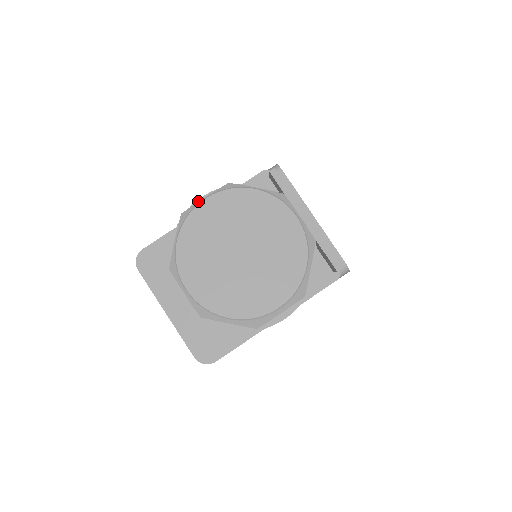
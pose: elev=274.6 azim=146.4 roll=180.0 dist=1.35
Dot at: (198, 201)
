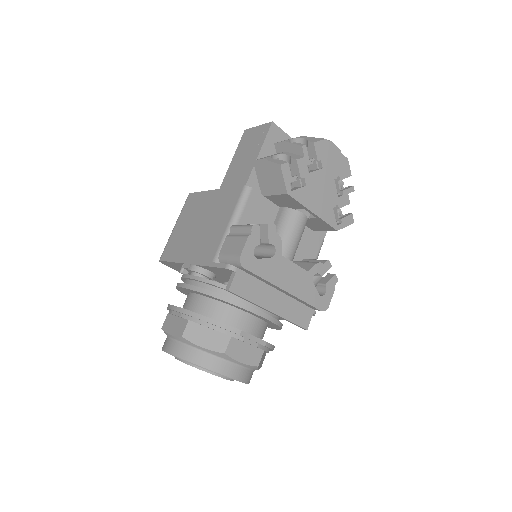
Dot at: (172, 310)
